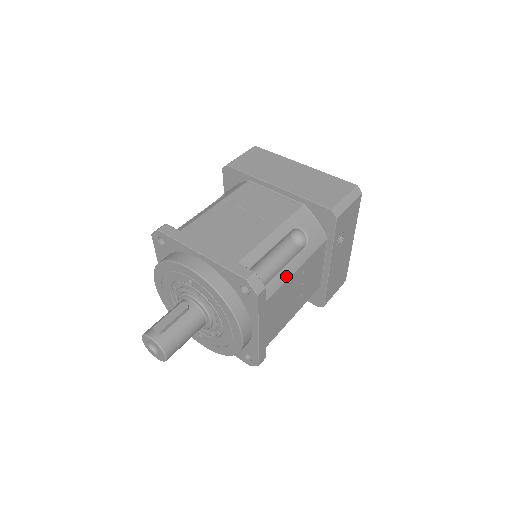
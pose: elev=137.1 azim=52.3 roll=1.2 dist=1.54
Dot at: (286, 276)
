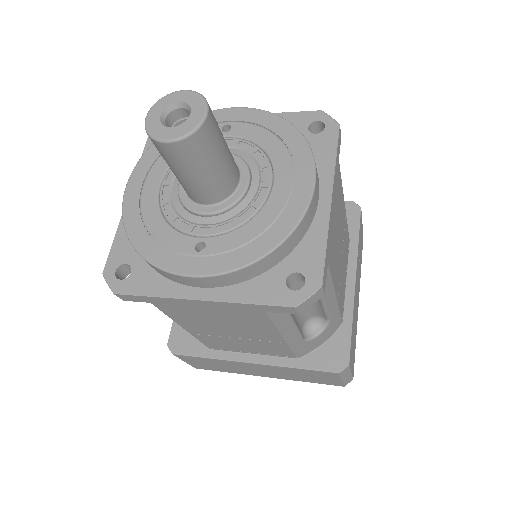
Dot at: occluded
